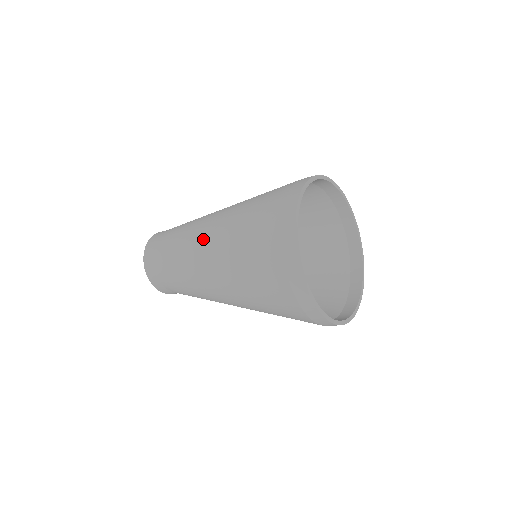
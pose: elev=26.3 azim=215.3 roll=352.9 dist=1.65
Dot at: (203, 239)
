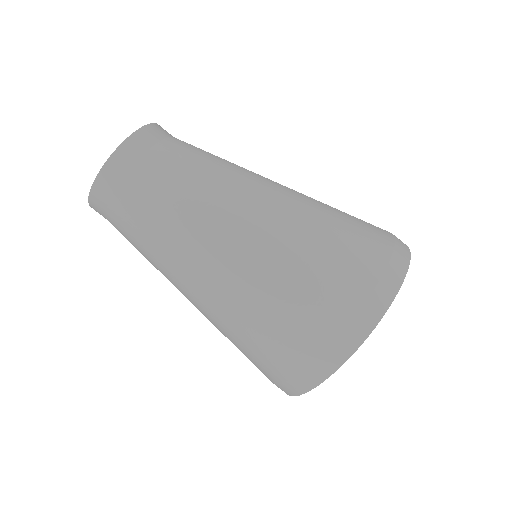
Dot at: (208, 264)
